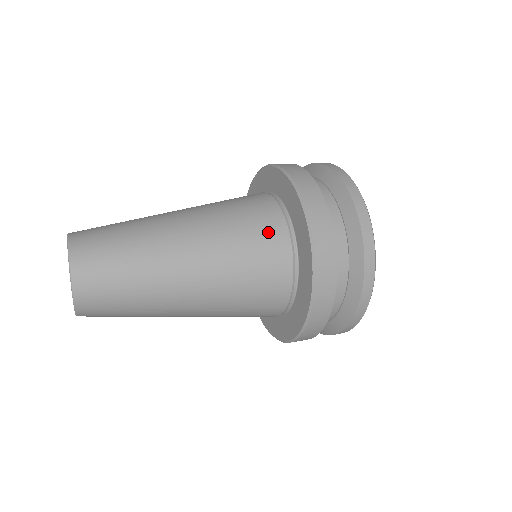
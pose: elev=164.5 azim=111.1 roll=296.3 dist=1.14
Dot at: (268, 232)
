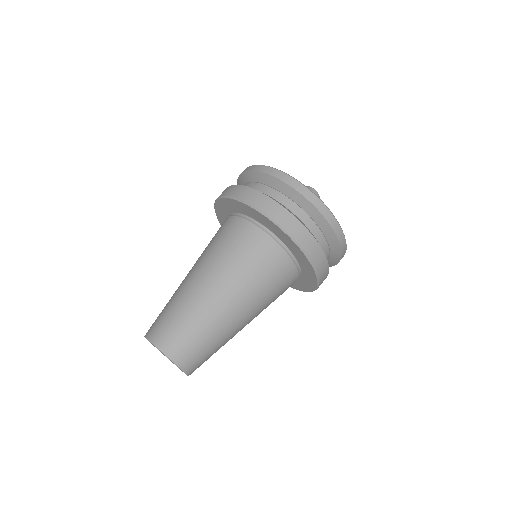
Dot at: (265, 252)
